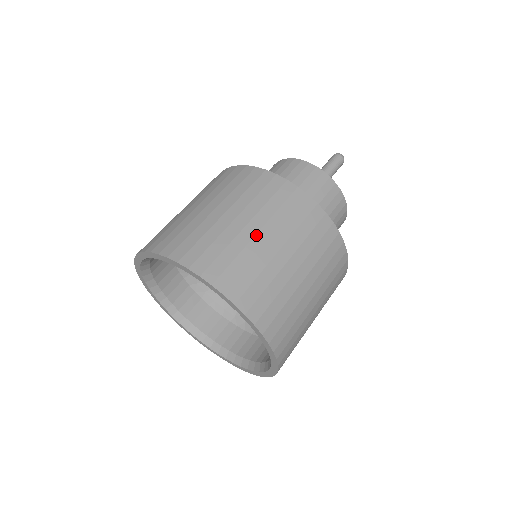
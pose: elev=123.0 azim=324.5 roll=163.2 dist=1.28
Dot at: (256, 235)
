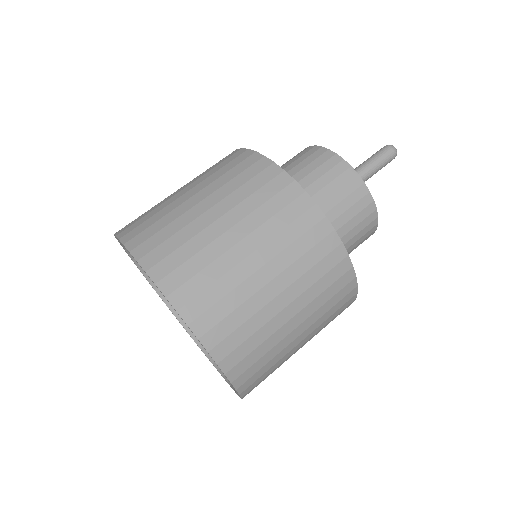
Dot at: (215, 221)
